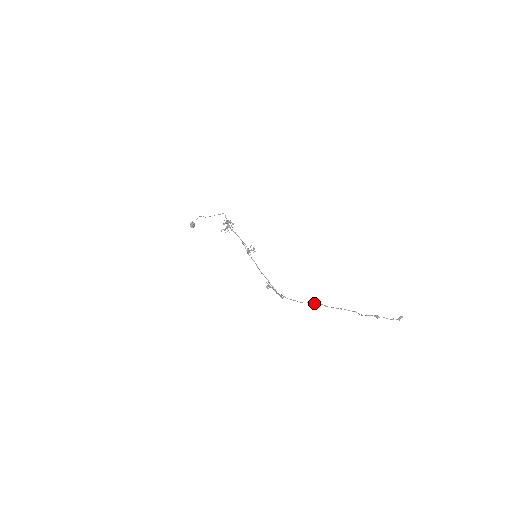
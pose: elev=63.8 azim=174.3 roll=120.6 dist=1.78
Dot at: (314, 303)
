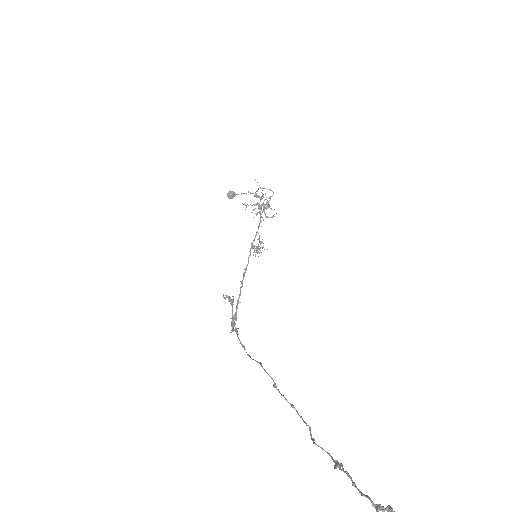
Dot at: (263, 368)
